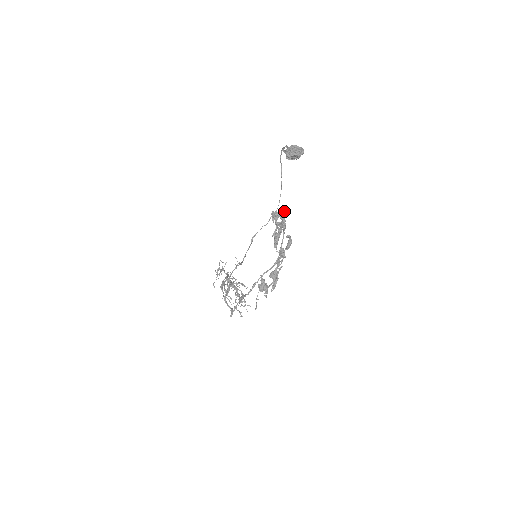
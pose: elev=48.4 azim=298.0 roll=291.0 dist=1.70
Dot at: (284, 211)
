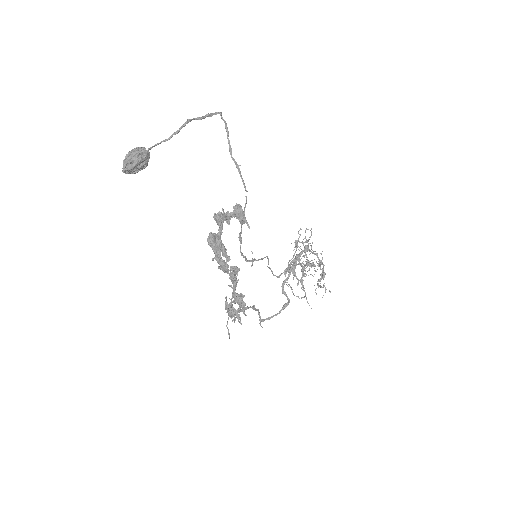
Dot at: (234, 208)
